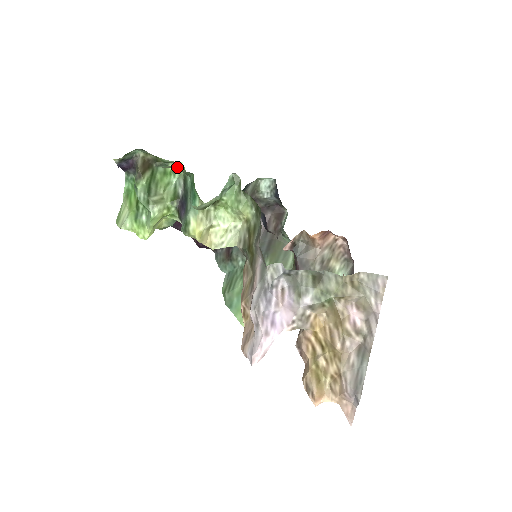
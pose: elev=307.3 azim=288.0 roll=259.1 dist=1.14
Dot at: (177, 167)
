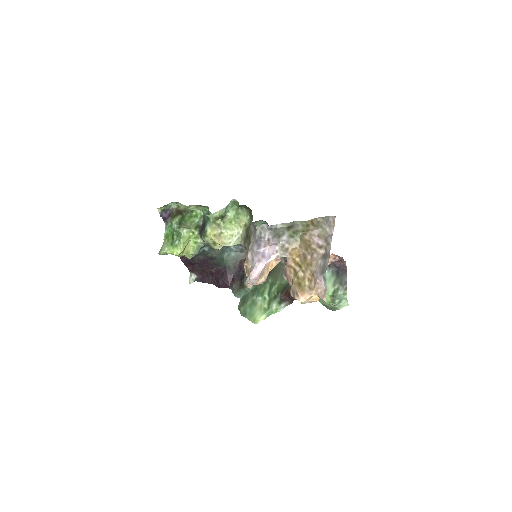
Dot at: (199, 213)
